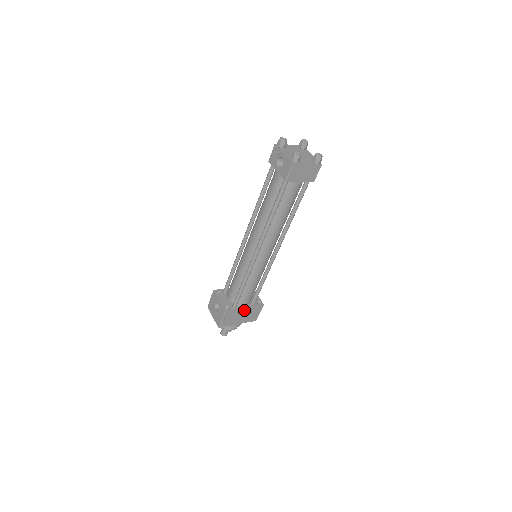
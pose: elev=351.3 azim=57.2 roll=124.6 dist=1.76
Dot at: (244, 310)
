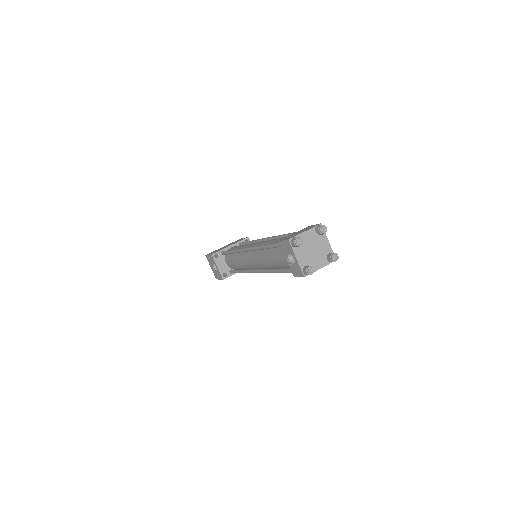
Dot at: occluded
